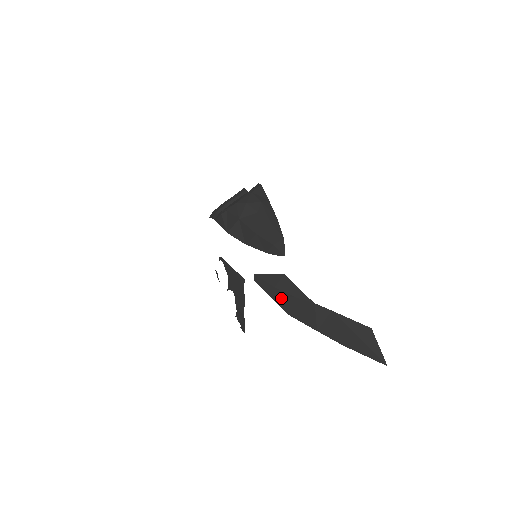
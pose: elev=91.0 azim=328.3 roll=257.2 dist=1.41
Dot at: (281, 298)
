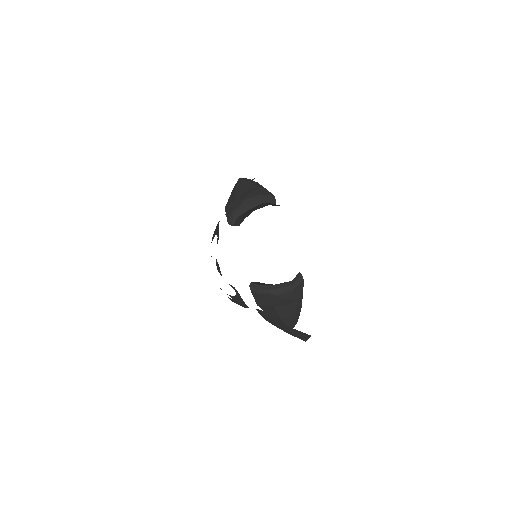
Dot at: (268, 319)
